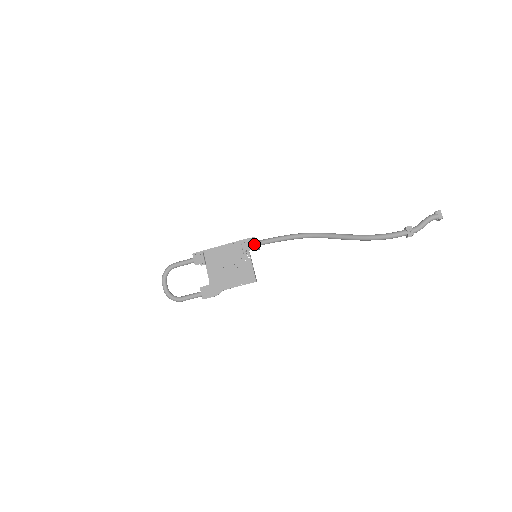
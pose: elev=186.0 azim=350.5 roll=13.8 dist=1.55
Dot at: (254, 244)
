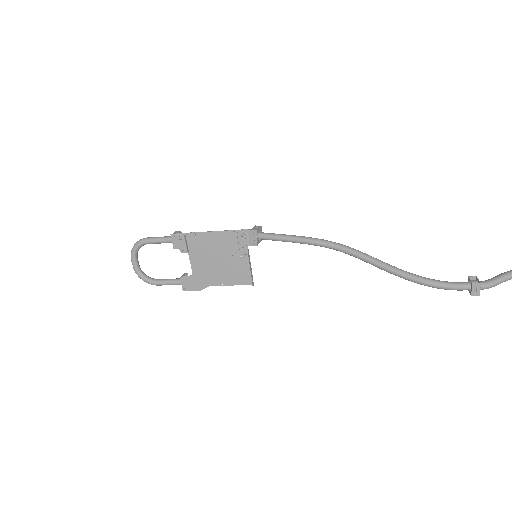
Dot at: (255, 239)
